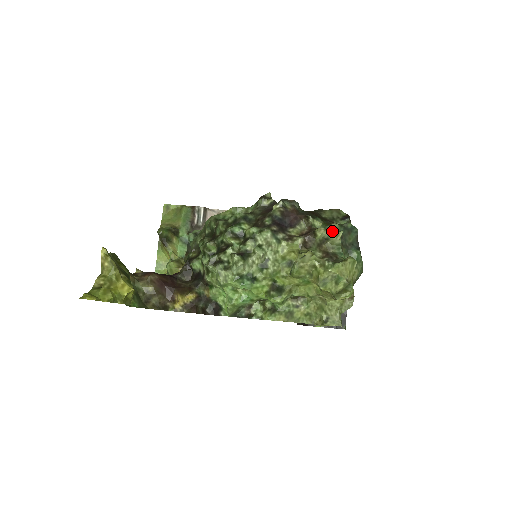
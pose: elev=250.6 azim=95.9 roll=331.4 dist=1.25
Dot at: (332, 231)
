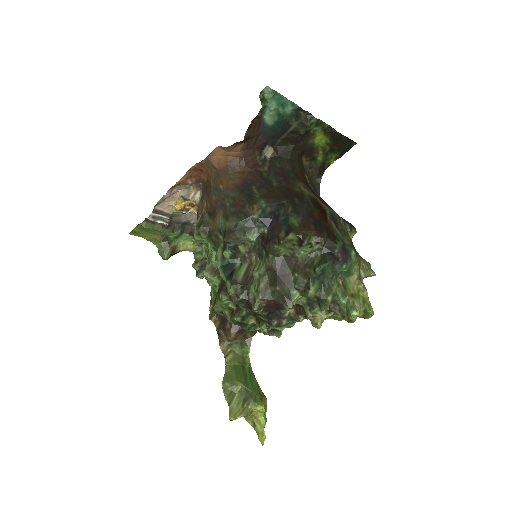
Dot at: (314, 297)
